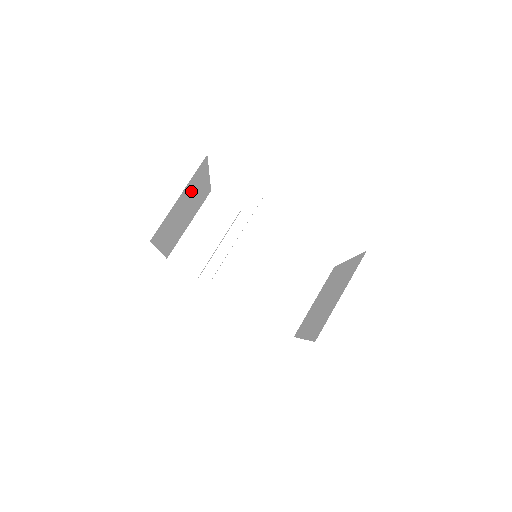
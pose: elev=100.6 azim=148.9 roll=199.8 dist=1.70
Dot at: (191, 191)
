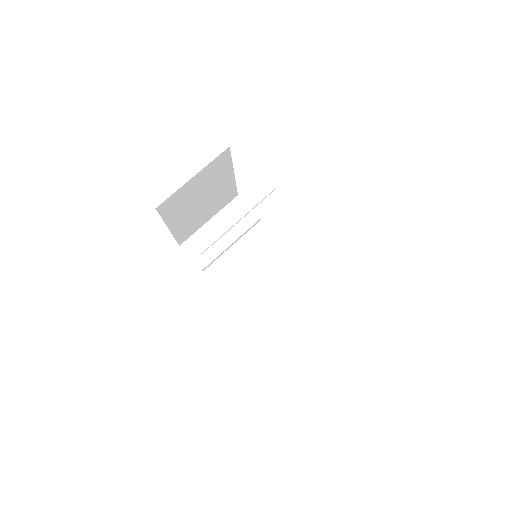
Dot at: (210, 179)
